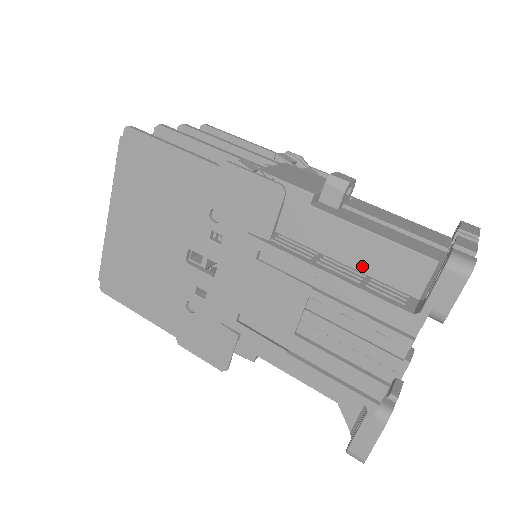
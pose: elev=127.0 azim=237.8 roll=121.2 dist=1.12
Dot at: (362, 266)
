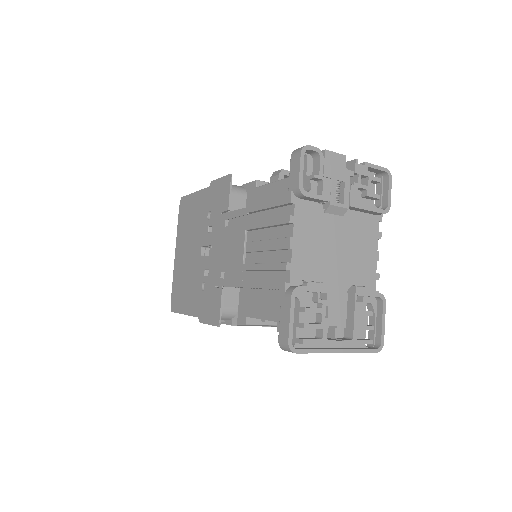
Dot at: occluded
